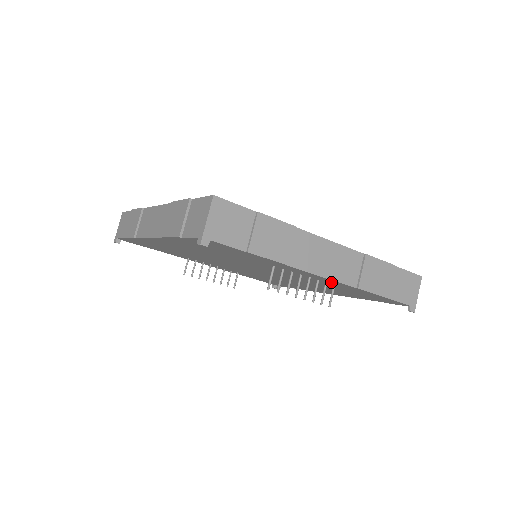
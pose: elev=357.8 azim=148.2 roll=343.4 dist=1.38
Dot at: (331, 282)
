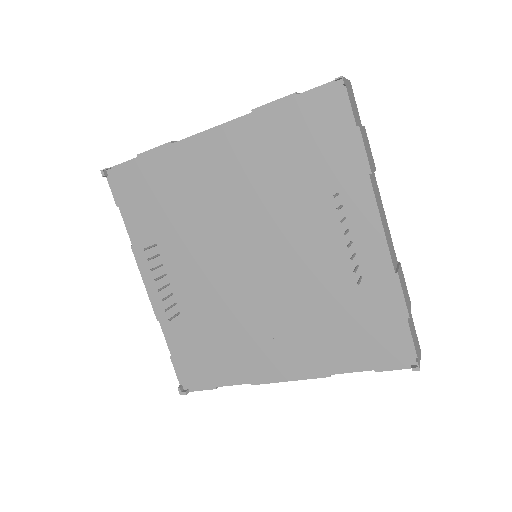
Dot at: (371, 256)
